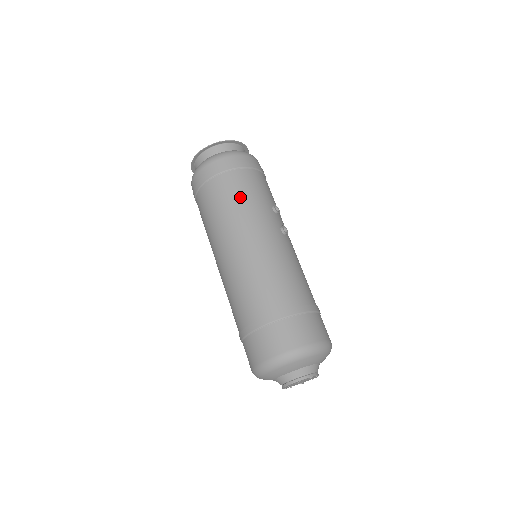
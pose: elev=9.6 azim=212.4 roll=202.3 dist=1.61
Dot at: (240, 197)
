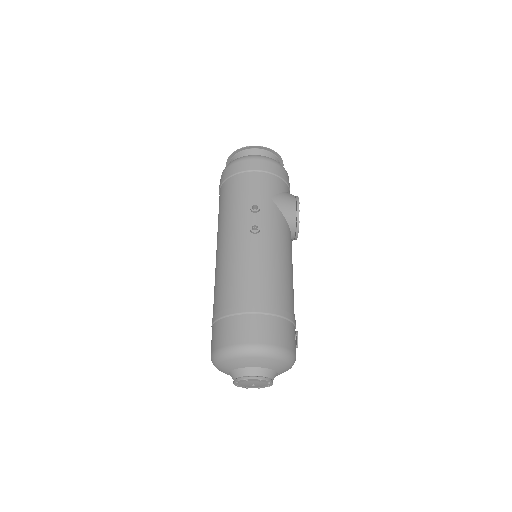
Dot at: (224, 205)
